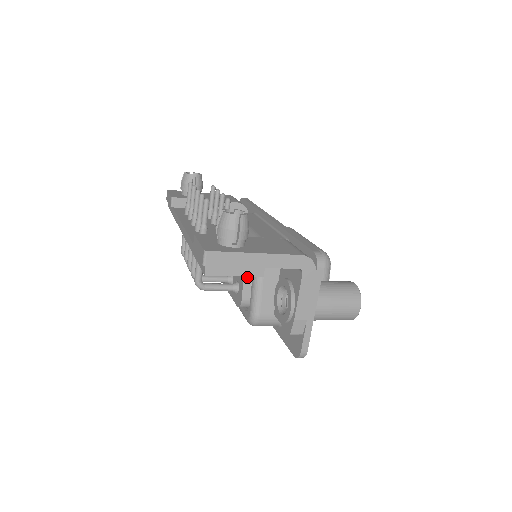
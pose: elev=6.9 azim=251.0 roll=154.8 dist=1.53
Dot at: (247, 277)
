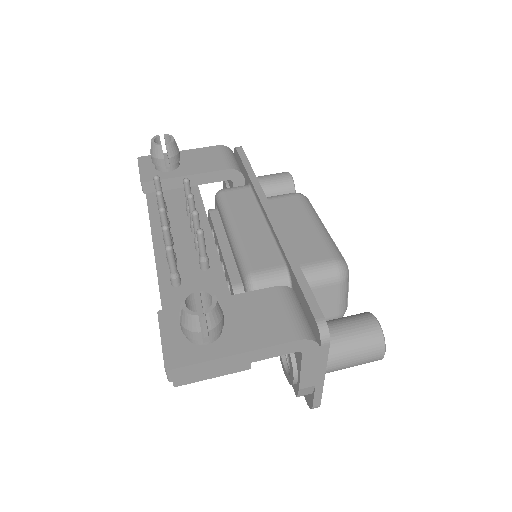
Dot at: occluded
